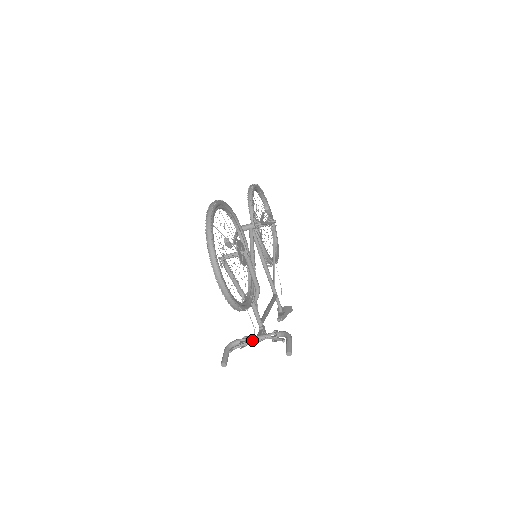
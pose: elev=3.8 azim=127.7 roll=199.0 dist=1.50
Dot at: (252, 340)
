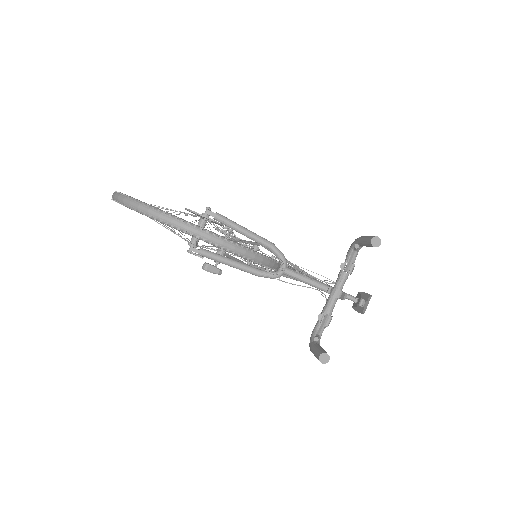
Dot at: (330, 304)
